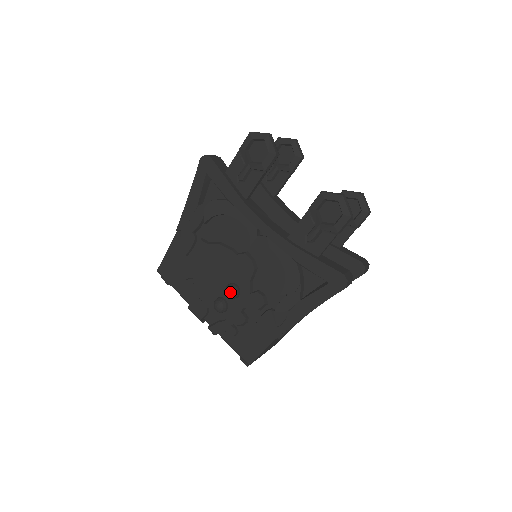
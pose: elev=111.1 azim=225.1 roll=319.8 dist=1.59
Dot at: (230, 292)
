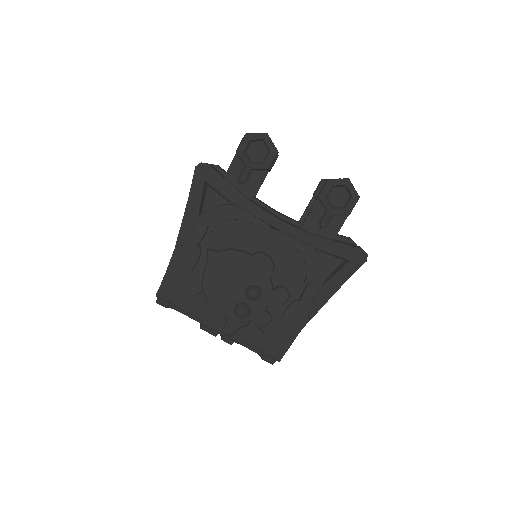
Dot at: (254, 294)
